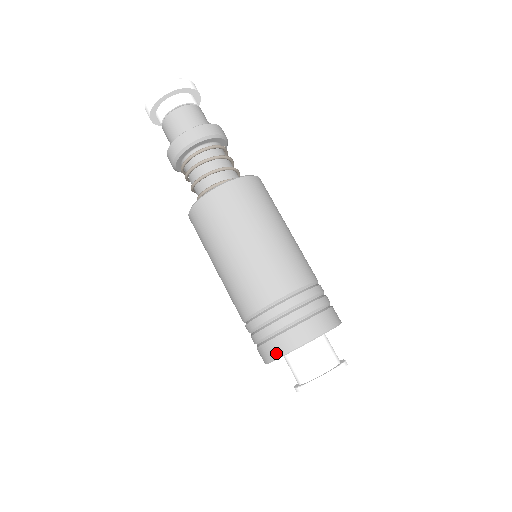
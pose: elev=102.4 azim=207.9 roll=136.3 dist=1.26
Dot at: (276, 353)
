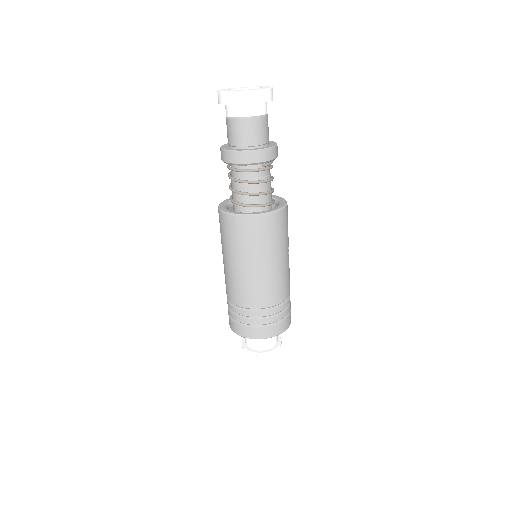
Dot at: occluded
